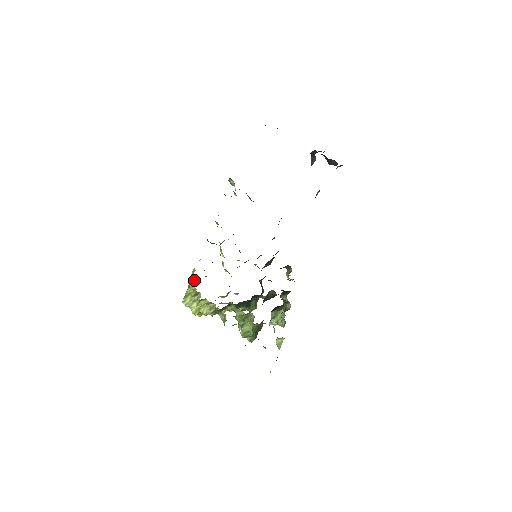
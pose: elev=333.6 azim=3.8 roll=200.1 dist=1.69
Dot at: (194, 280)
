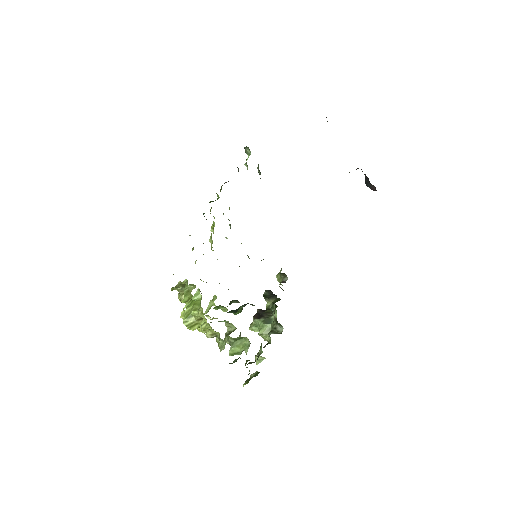
Dot at: (199, 295)
